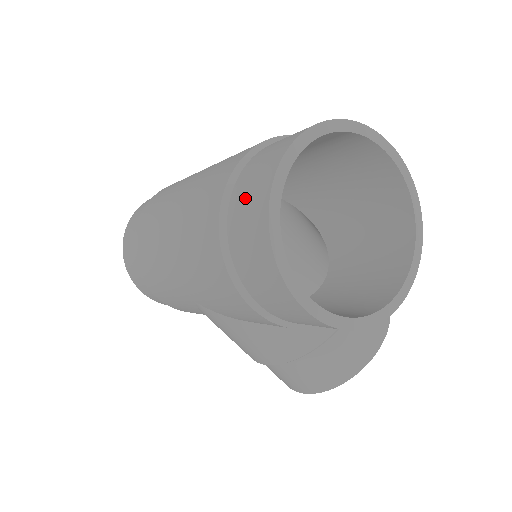
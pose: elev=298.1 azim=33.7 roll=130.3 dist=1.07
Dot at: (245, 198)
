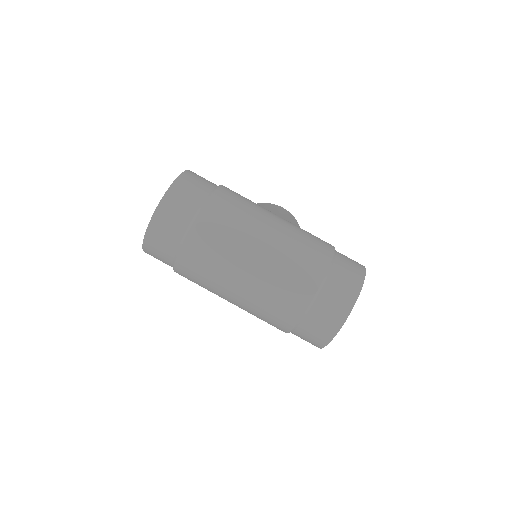
Dot at: (313, 331)
